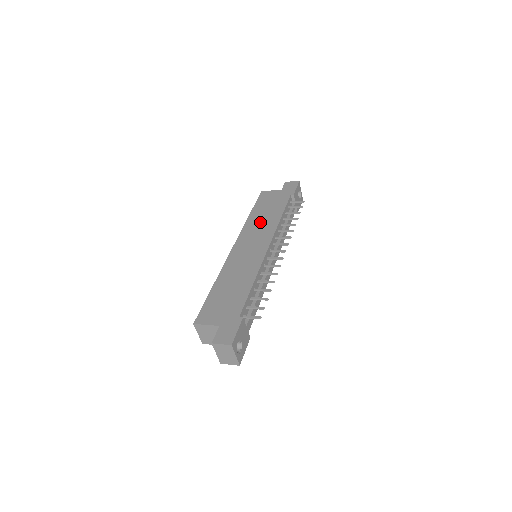
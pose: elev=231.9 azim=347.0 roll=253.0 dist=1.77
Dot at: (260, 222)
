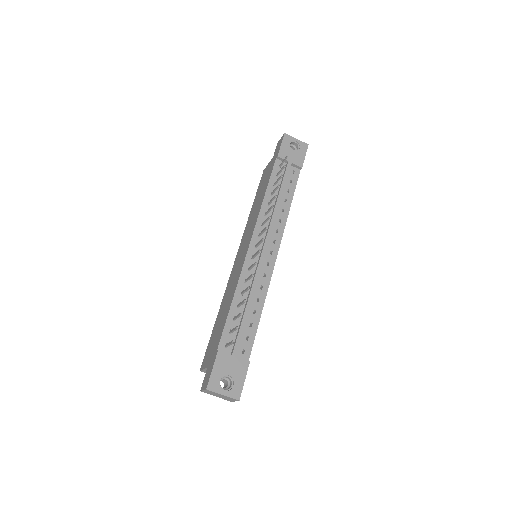
Dot at: (253, 214)
